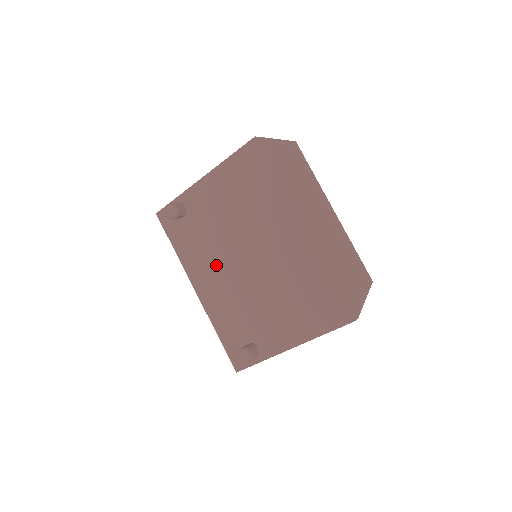
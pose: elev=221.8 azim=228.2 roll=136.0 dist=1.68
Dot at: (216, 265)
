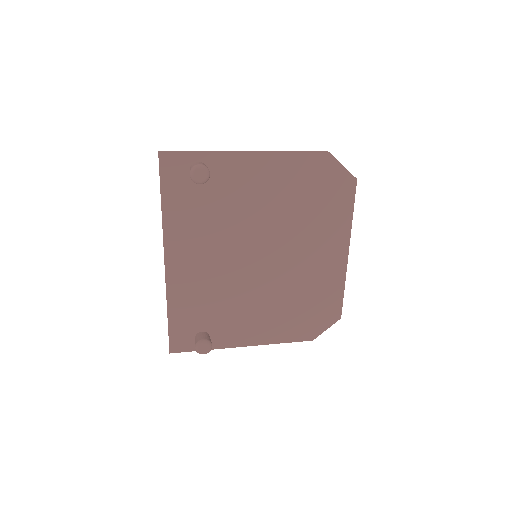
Dot at: (209, 248)
